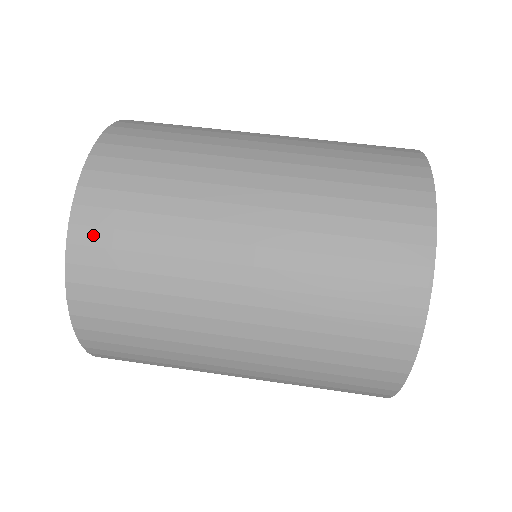
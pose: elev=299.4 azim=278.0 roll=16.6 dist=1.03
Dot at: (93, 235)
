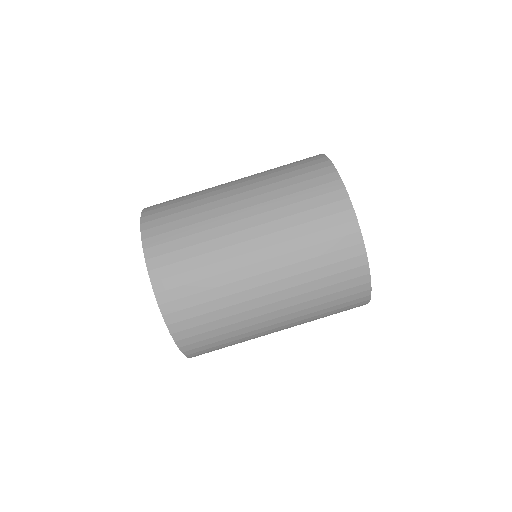
Dot at: (179, 316)
